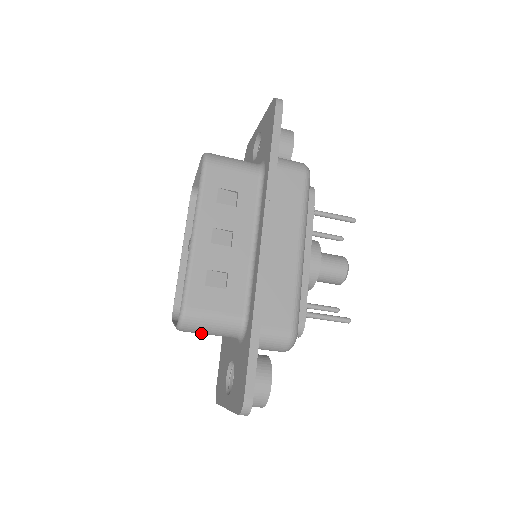
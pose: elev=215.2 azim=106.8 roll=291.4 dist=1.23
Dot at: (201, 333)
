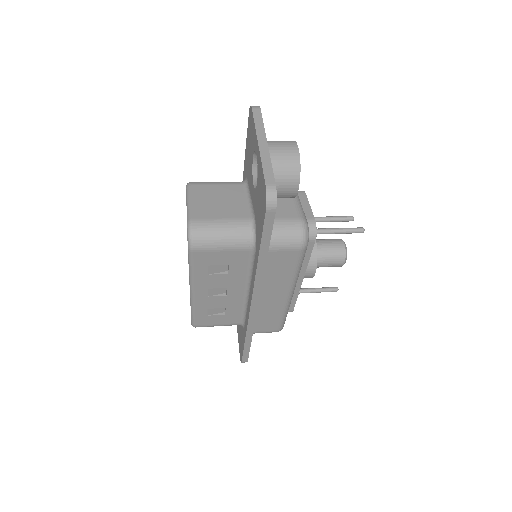
Dot at: occluded
